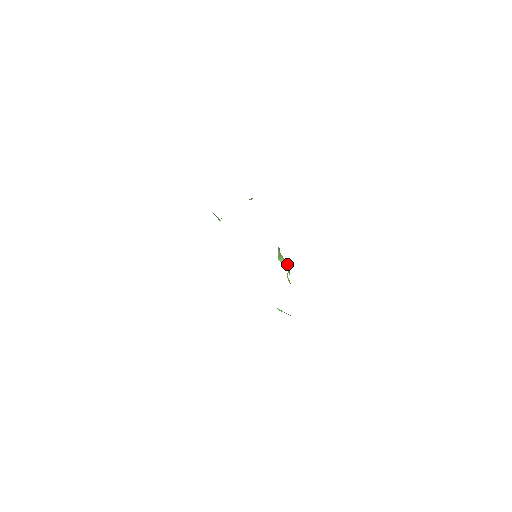
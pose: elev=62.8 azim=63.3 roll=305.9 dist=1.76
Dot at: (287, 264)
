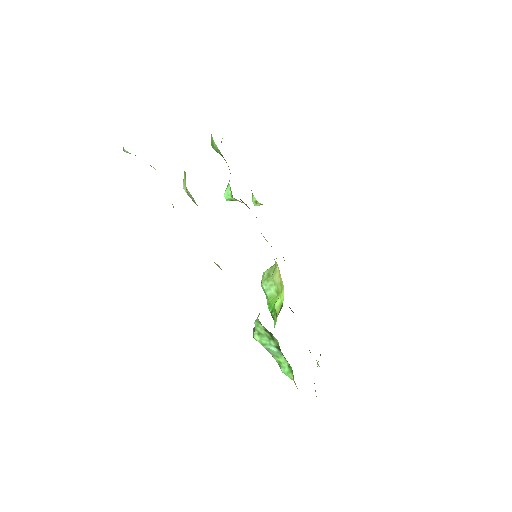
Dot at: (275, 290)
